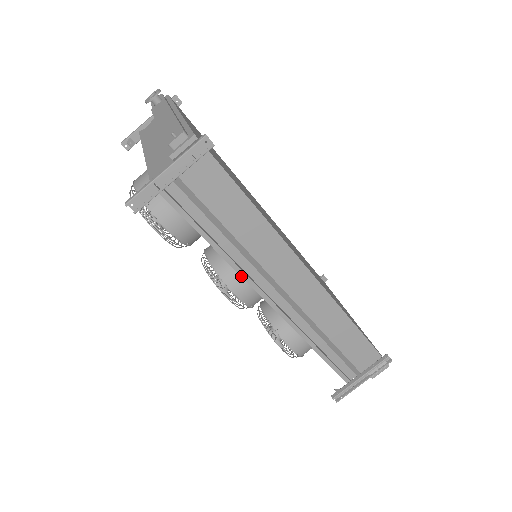
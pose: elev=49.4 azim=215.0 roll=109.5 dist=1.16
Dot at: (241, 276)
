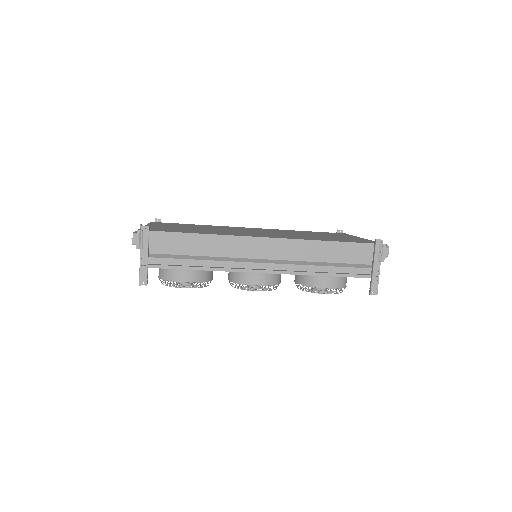
Dot at: occluded
